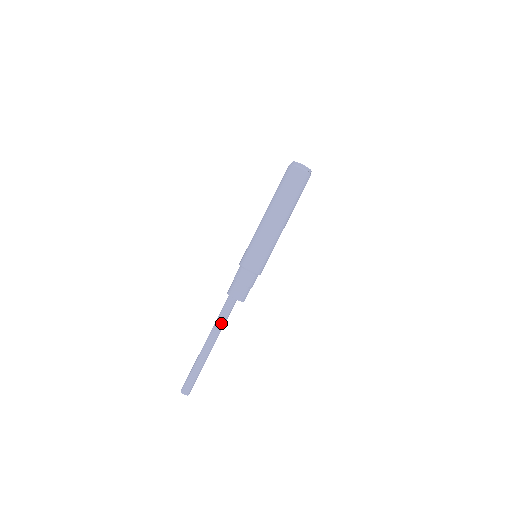
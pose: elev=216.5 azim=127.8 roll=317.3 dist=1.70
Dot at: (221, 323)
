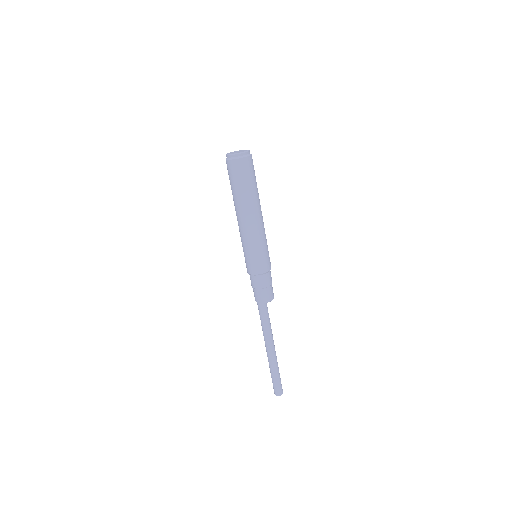
Dot at: (270, 326)
